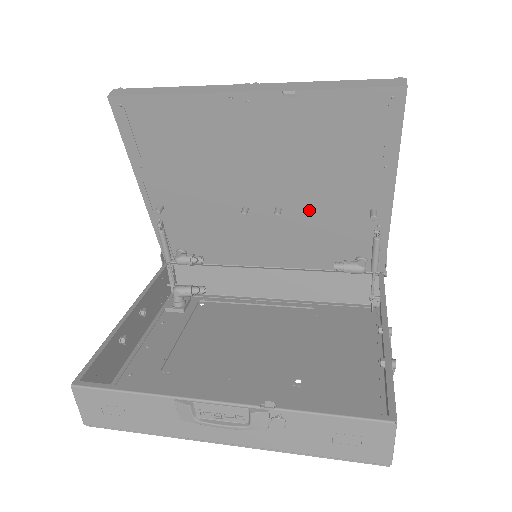
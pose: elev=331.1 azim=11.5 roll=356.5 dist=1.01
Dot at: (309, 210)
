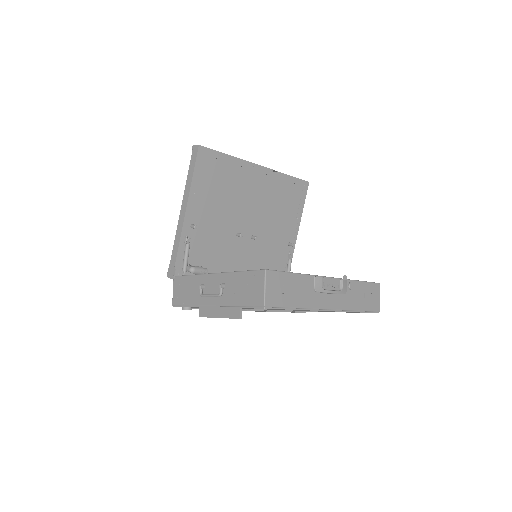
Dot at: (265, 240)
